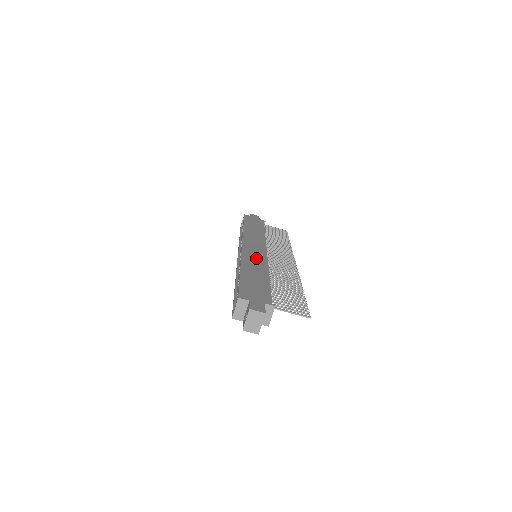
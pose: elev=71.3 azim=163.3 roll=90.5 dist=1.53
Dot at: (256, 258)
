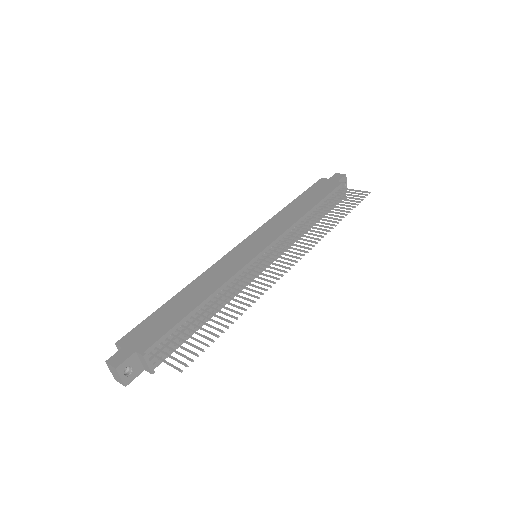
Dot at: (227, 268)
